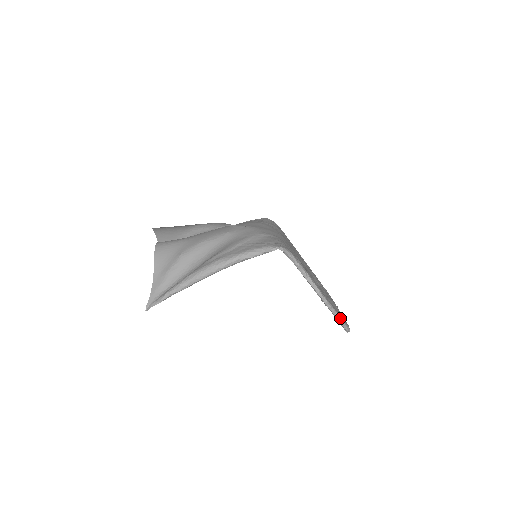
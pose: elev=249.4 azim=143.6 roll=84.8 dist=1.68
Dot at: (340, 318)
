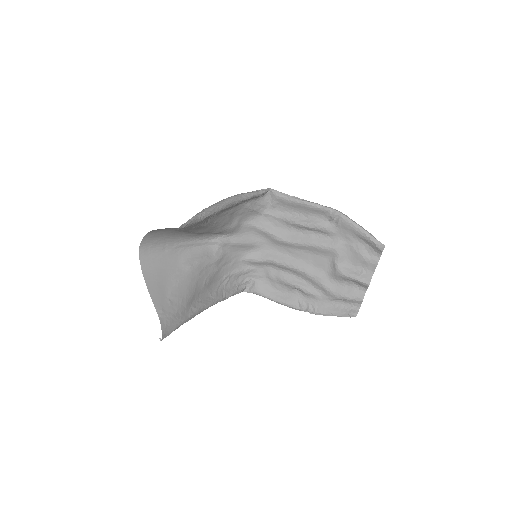
Dot at: (363, 229)
